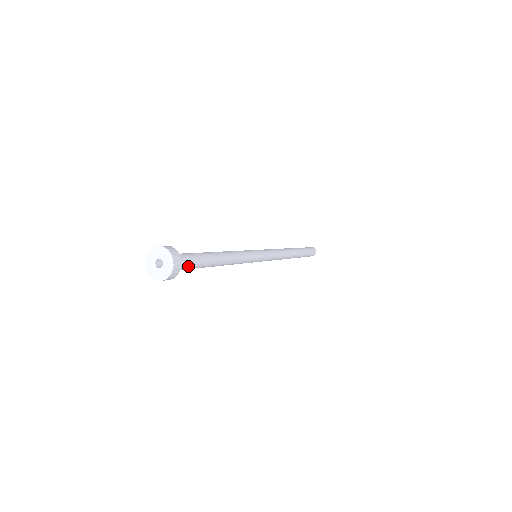
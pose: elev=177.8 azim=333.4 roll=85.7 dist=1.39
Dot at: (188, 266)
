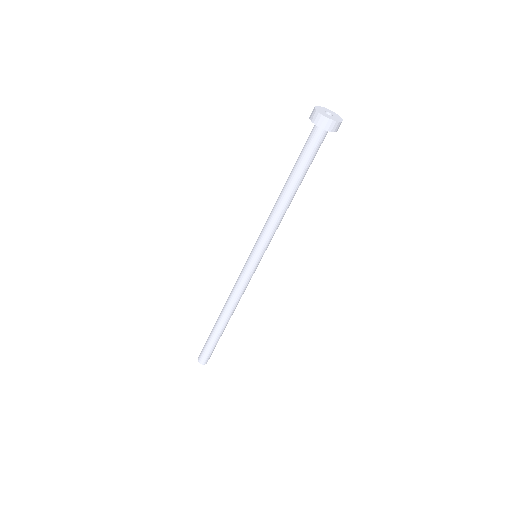
Dot at: (319, 147)
